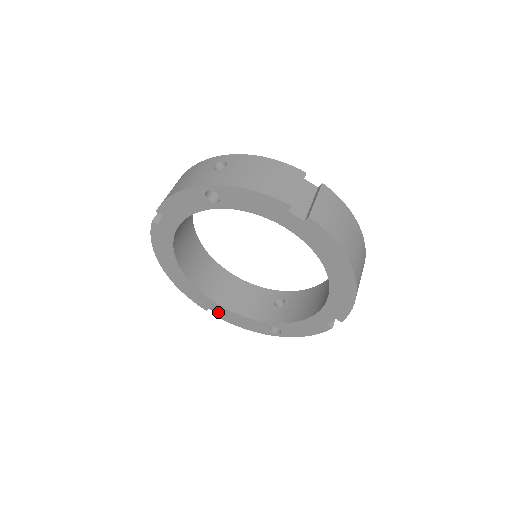
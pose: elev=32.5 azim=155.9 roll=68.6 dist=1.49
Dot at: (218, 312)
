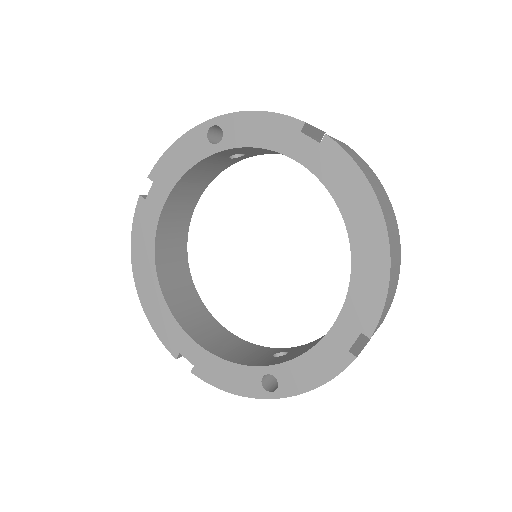
Dot at: (192, 358)
